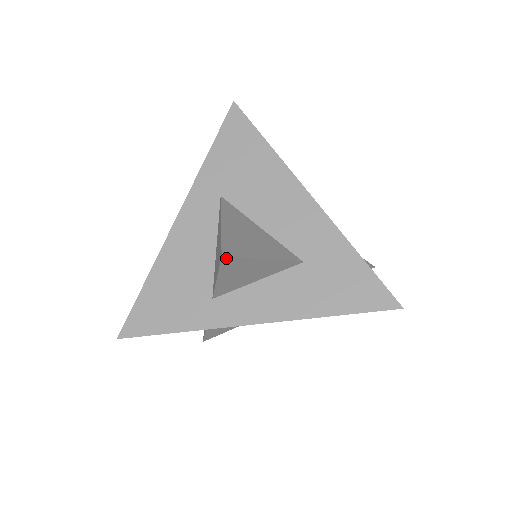
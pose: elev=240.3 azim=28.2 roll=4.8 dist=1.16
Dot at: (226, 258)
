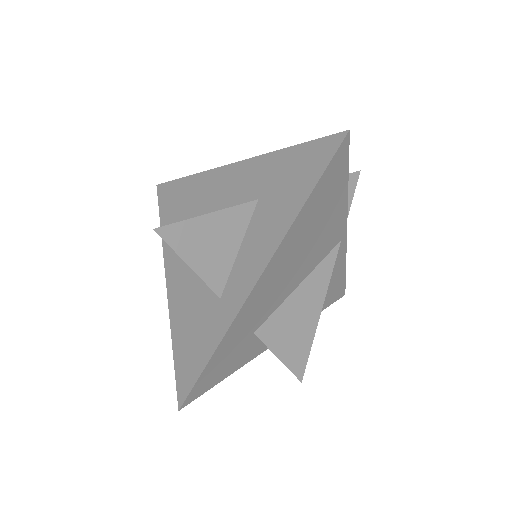
Dot at: (161, 230)
